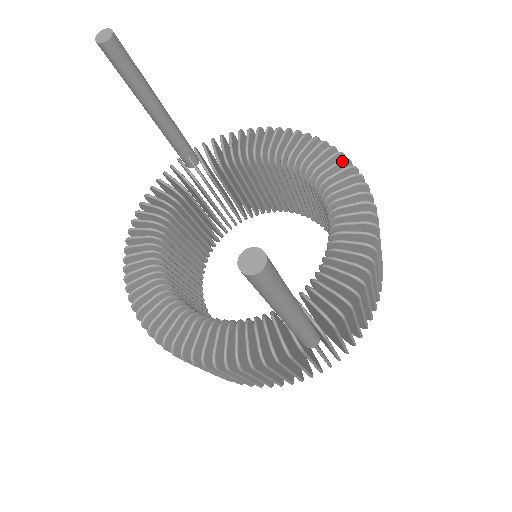
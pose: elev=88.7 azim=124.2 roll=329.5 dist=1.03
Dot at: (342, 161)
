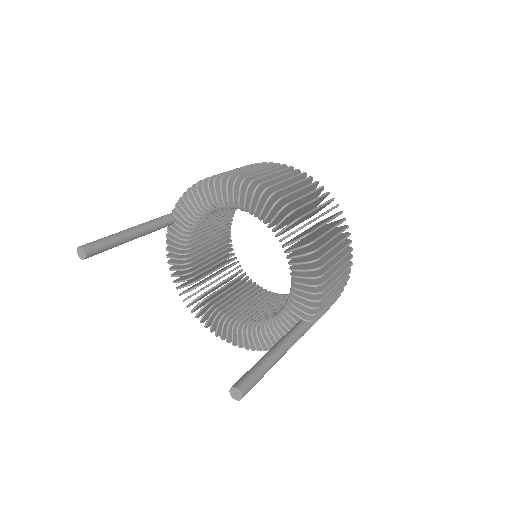
Dot at: (268, 201)
